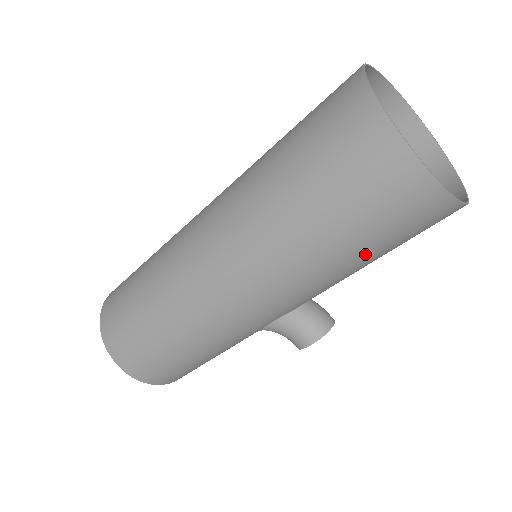
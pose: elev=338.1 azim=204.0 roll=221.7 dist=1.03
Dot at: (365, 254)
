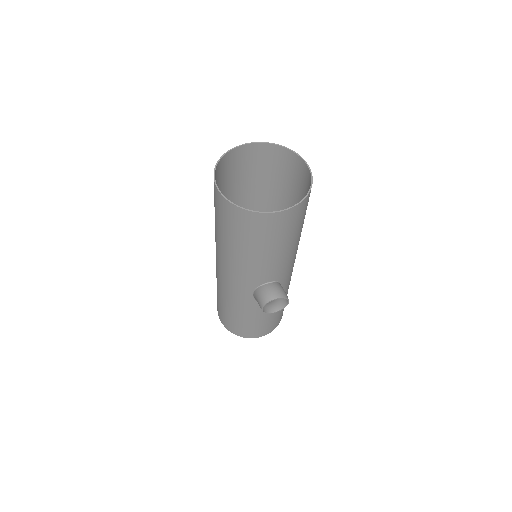
Dot at: (242, 245)
